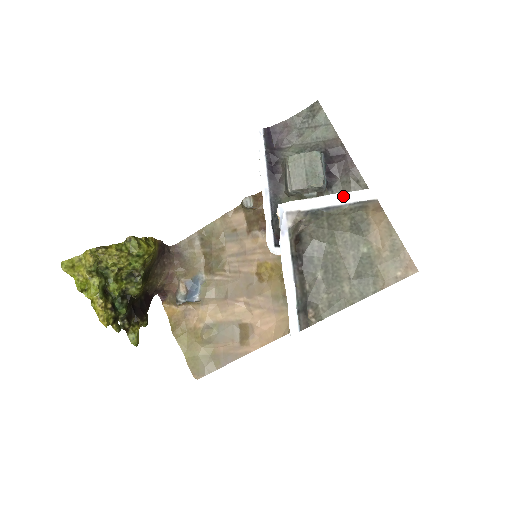
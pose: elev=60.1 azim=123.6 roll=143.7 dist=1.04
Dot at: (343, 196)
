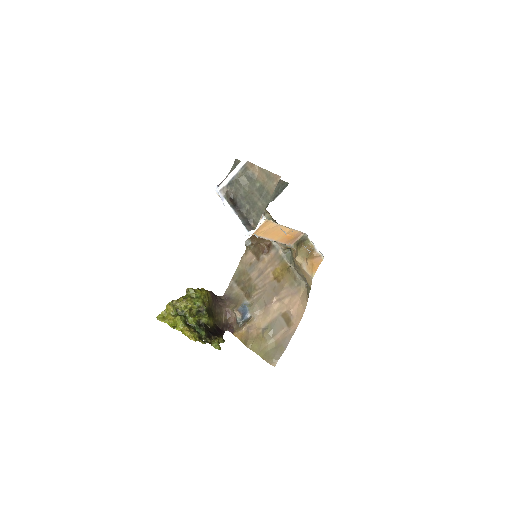
Dot at: (235, 169)
